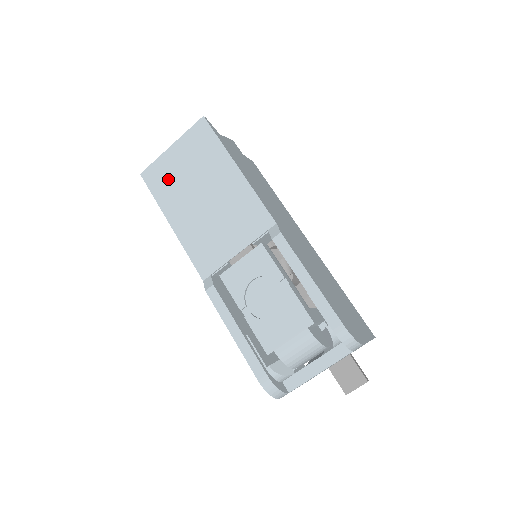
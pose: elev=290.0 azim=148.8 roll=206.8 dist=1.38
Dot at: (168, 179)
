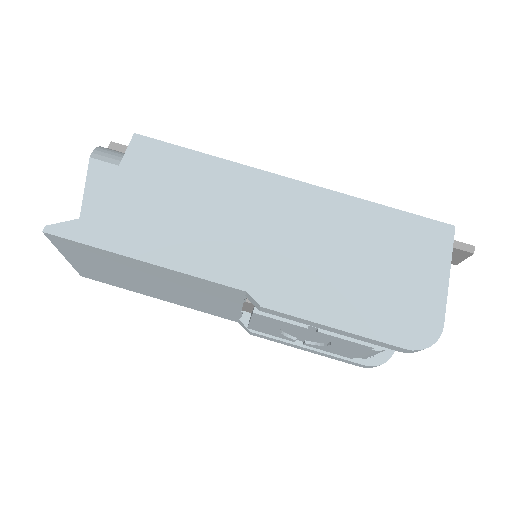
Dot at: (106, 277)
